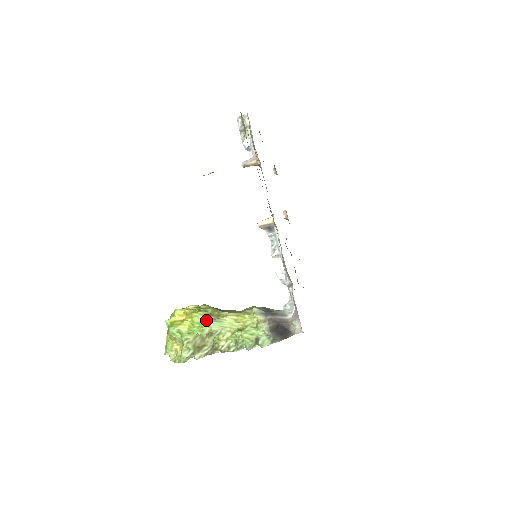
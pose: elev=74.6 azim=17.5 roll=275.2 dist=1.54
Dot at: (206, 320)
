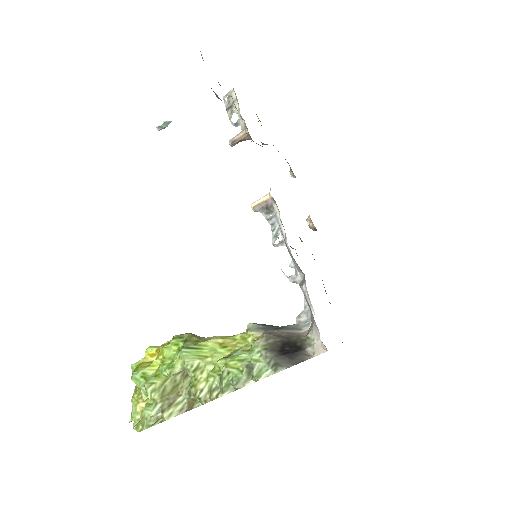
Dot at: (179, 350)
